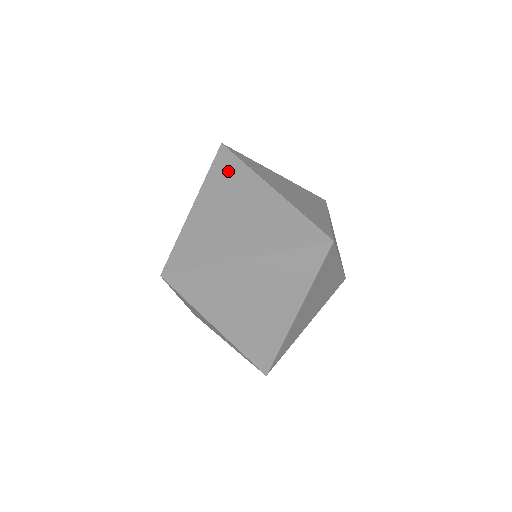
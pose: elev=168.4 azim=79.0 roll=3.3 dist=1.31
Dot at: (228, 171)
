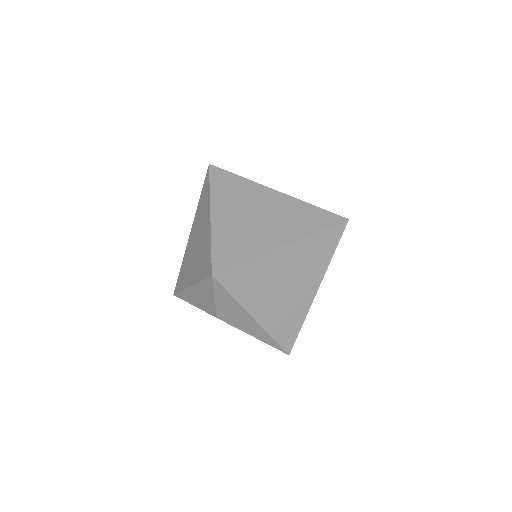
Dot at: (229, 184)
